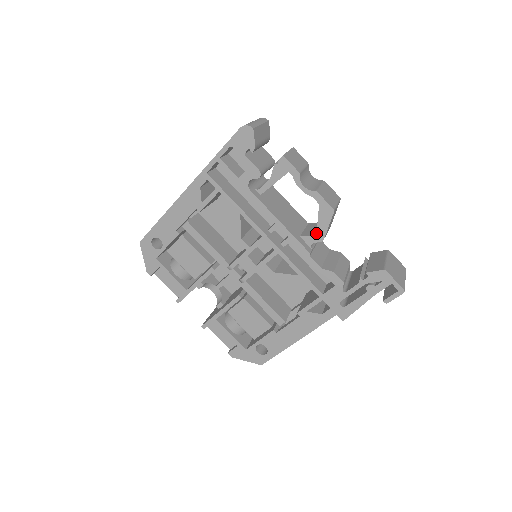
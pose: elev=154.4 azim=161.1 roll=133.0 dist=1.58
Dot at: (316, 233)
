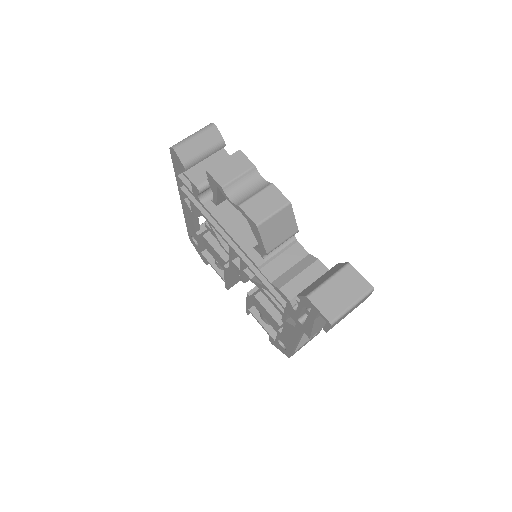
Dot at: occluded
